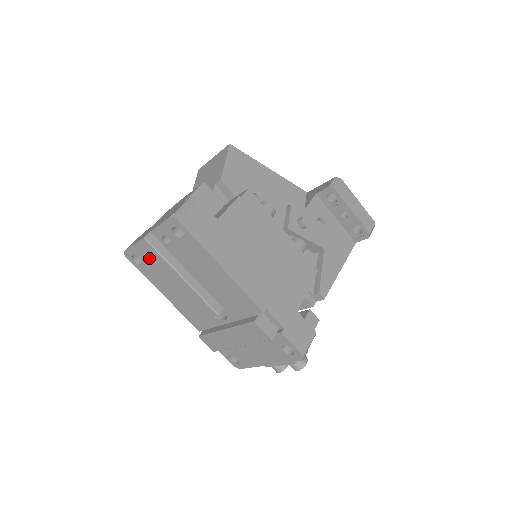
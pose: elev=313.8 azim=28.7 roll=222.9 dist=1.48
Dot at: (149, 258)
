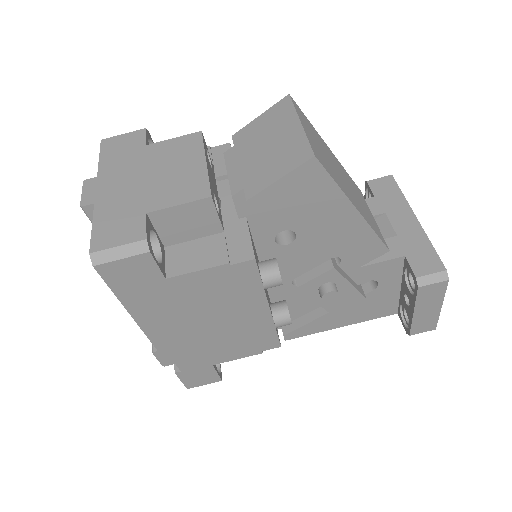
Dot at: occluded
